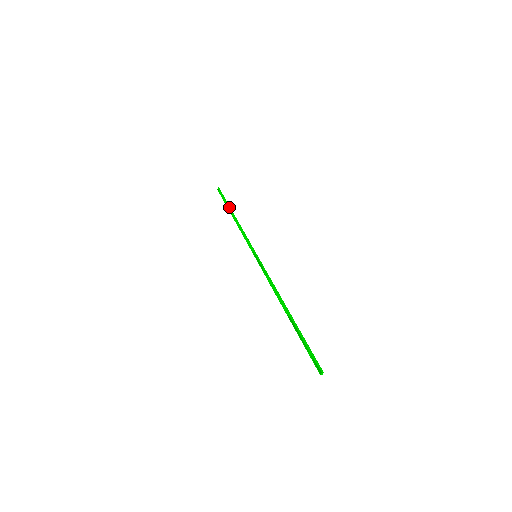
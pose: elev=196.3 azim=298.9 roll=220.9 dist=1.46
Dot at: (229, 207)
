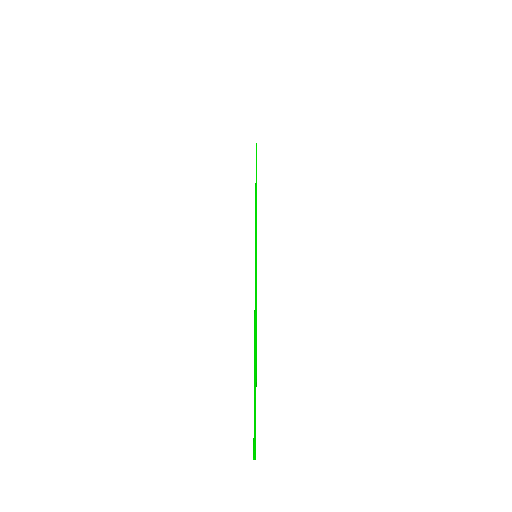
Dot at: occluded
